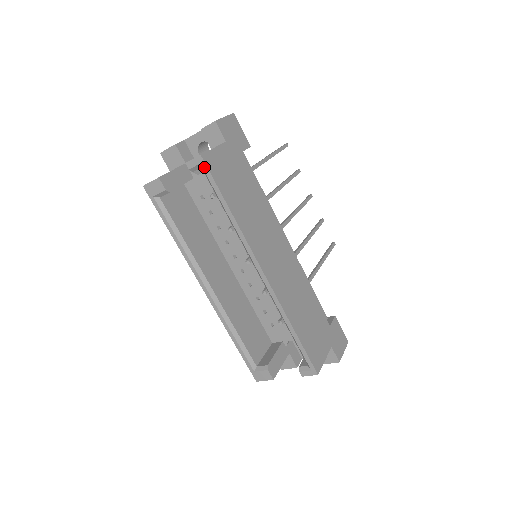
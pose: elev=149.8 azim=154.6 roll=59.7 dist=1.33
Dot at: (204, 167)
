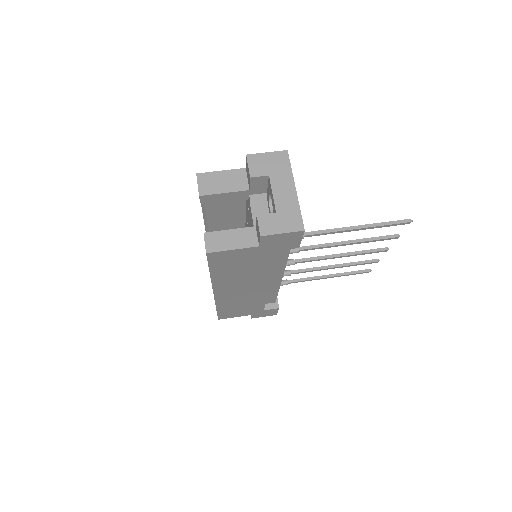
Dot at: (206, 255)
